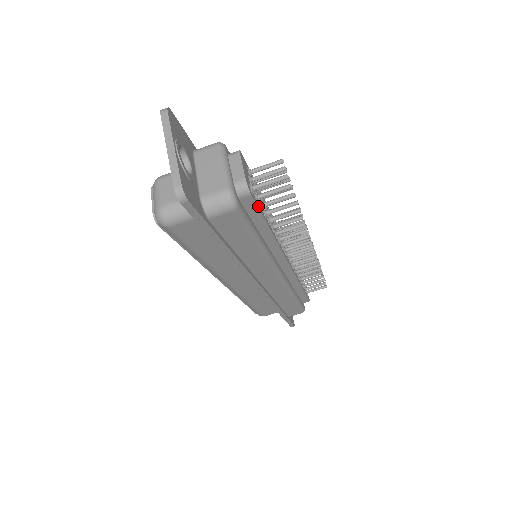
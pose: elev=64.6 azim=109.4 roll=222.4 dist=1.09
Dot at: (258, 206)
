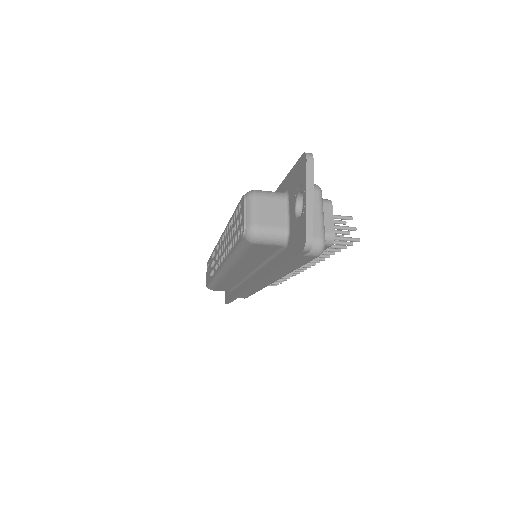
Dot at: occluded
